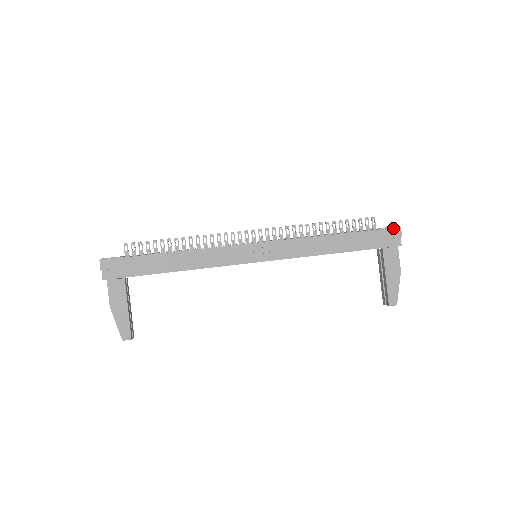
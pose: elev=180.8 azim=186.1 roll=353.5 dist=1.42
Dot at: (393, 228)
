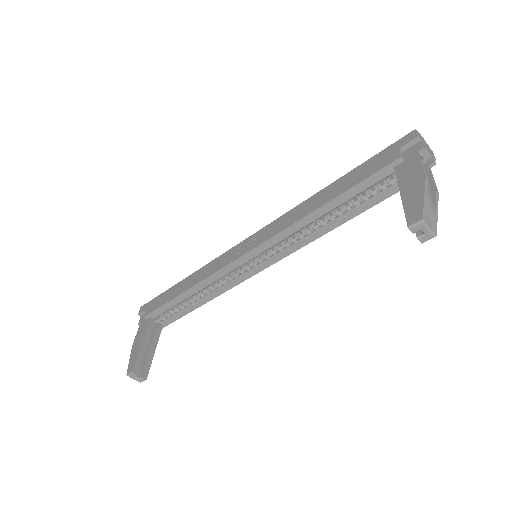
Dot at: (404, 137)
